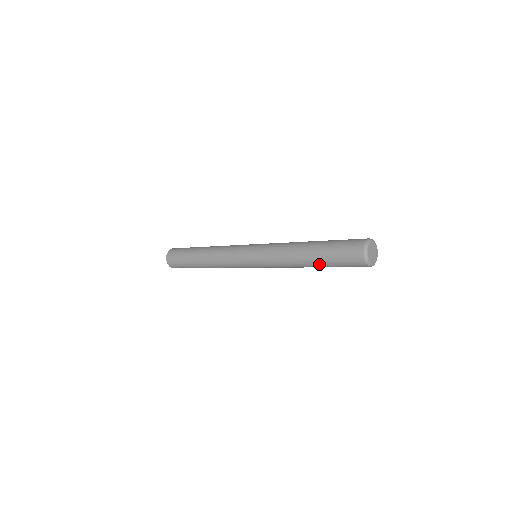
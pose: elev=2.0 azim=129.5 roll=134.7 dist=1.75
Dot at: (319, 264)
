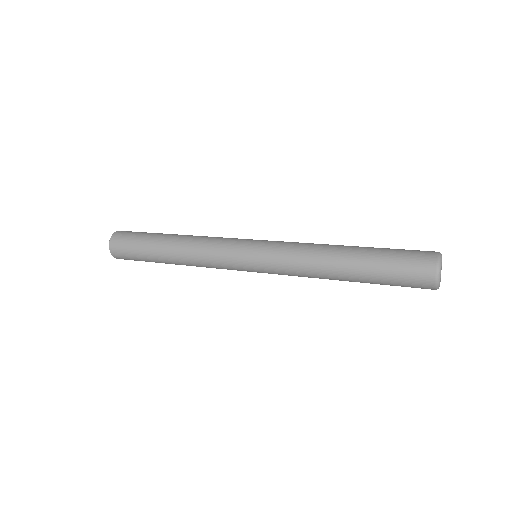
Dot at: (361, 276)
